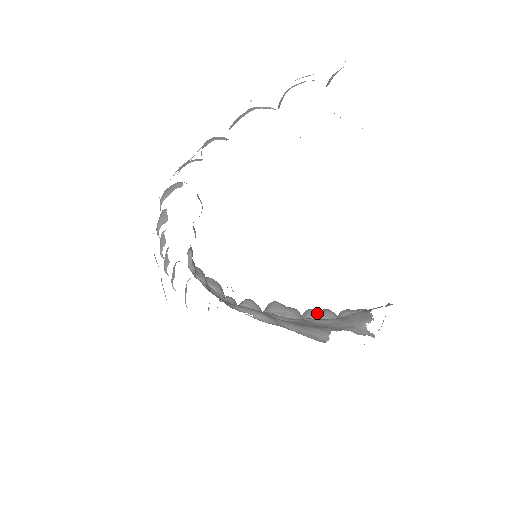
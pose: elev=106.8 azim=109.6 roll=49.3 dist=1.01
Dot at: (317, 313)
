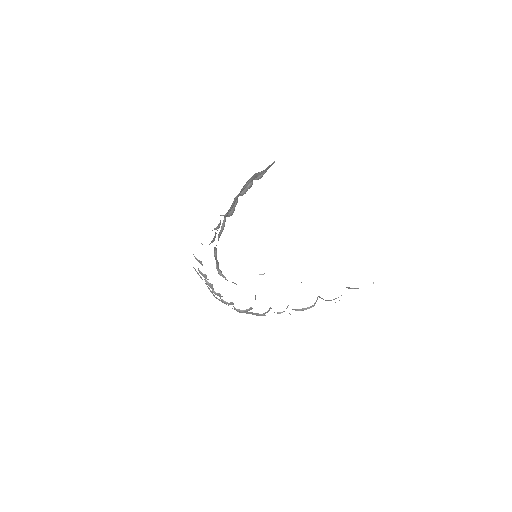
Dot at: occluded
